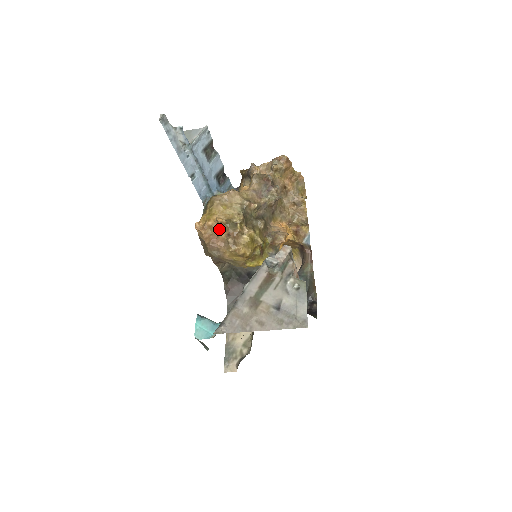
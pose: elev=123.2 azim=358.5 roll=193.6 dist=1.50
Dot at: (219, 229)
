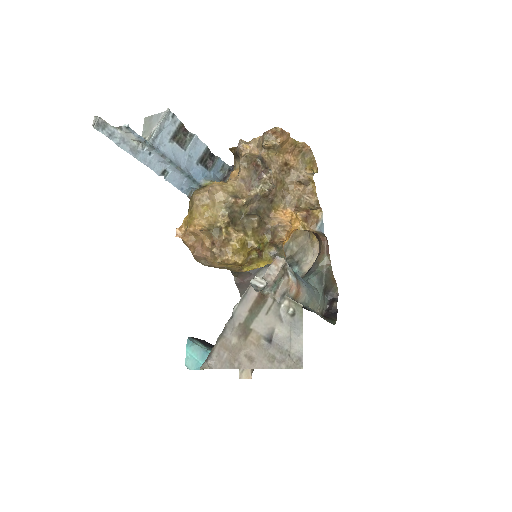
Dot at: (202, 236)
